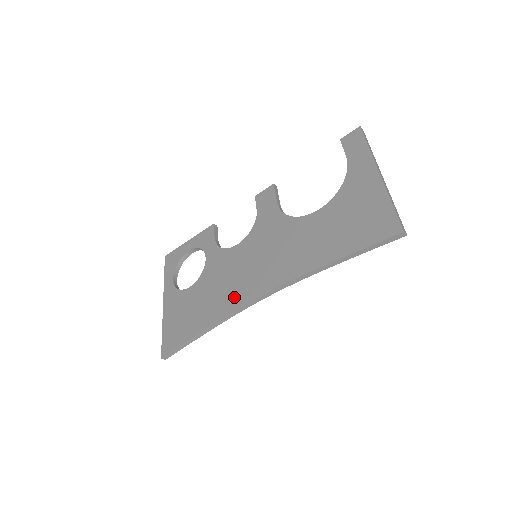
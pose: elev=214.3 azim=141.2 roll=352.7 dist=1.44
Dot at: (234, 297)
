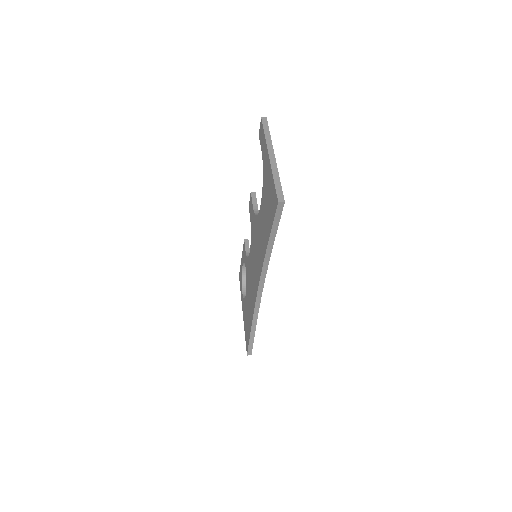
Dot at: (253, 295)
